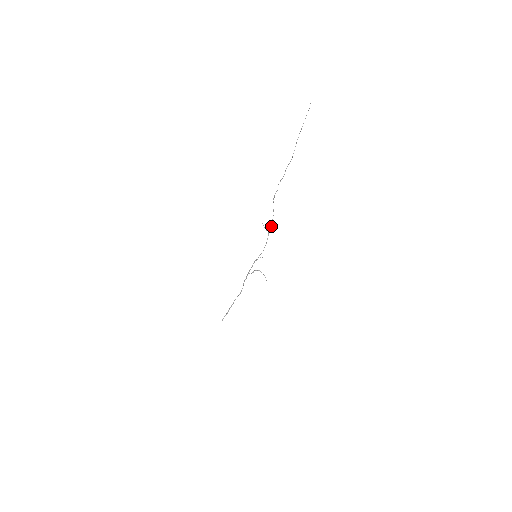
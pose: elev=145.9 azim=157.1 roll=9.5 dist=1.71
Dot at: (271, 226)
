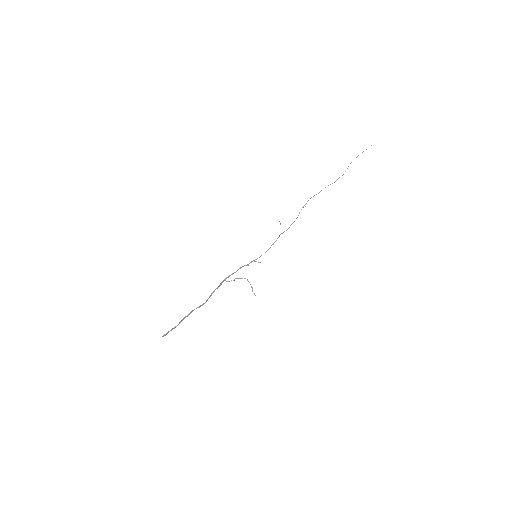
Dot at: (286, 230)
